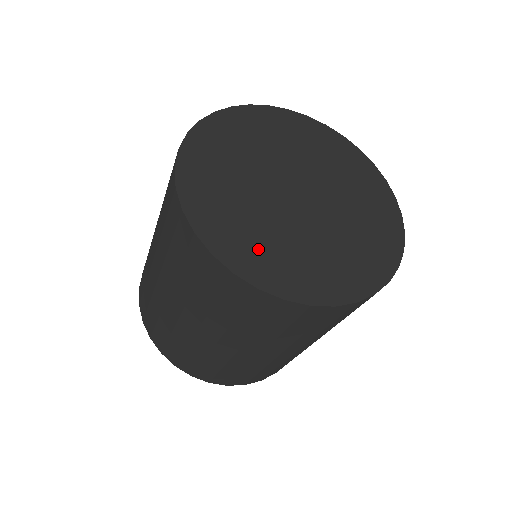
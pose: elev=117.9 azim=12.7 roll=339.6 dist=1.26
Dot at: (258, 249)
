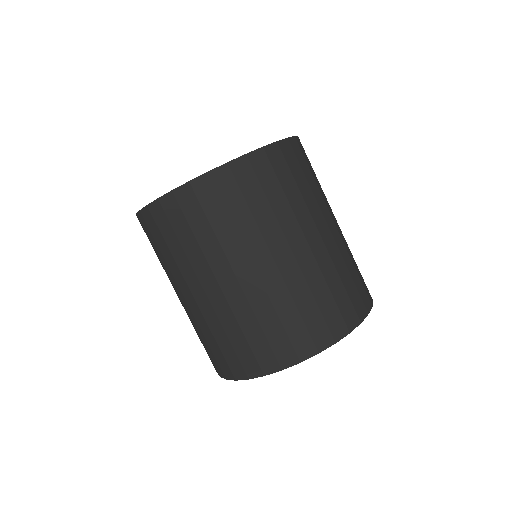
Dot at: occluded
